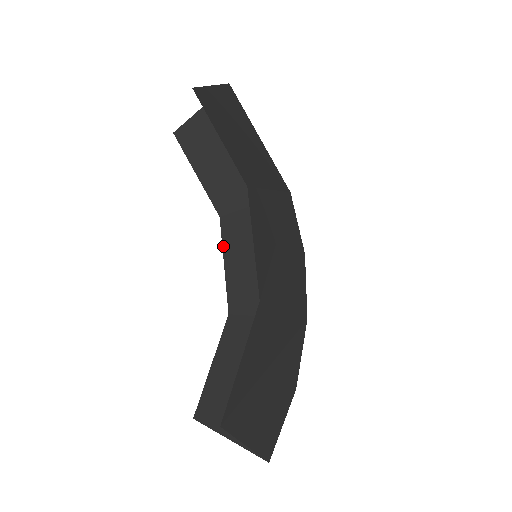
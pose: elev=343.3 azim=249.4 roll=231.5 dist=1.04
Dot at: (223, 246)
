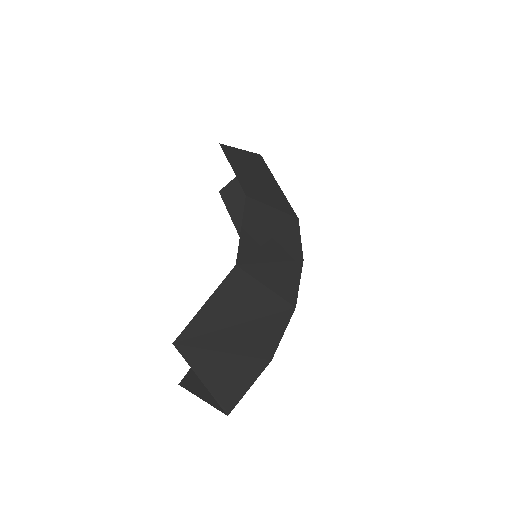
Dot at: occluded
